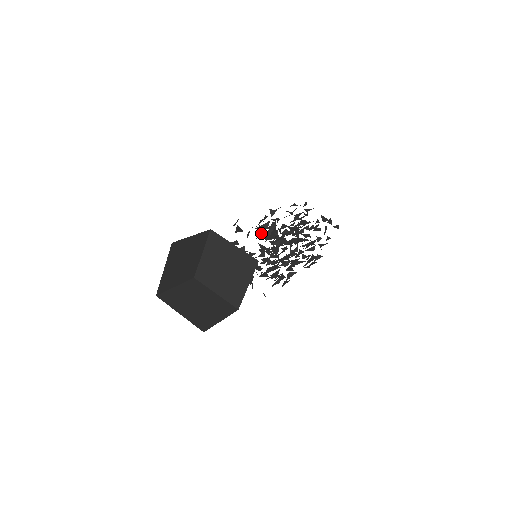
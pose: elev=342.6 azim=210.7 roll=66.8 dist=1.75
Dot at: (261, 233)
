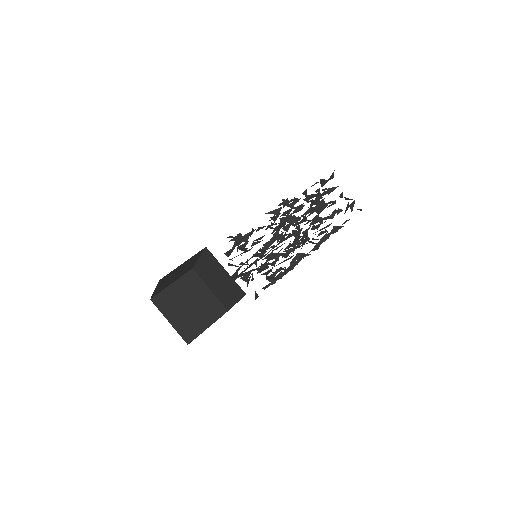
Dot at: occluded
